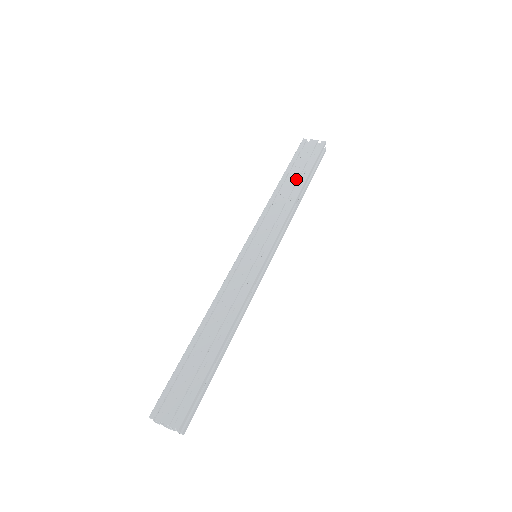
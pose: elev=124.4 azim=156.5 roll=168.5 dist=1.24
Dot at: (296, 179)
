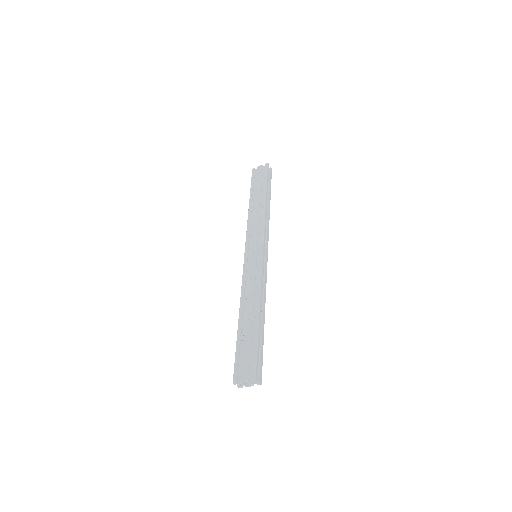
Dot at: (259, 196)
